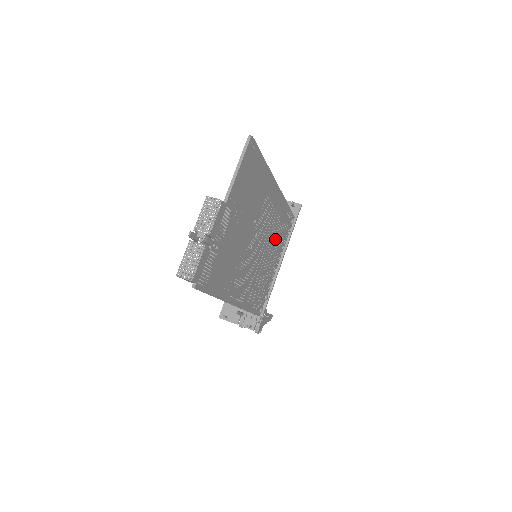
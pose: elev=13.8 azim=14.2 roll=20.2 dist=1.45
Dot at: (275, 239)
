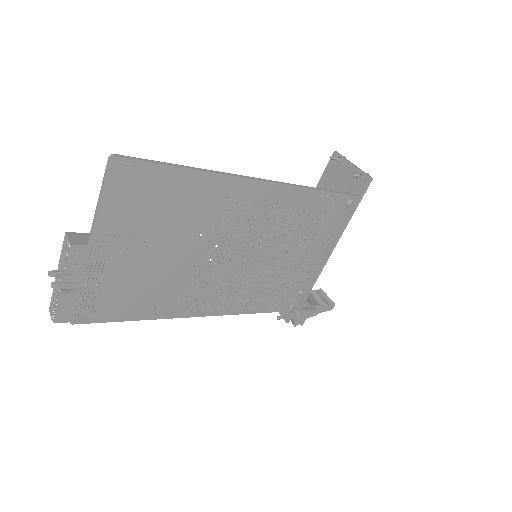
Dot at: (293, 235)
